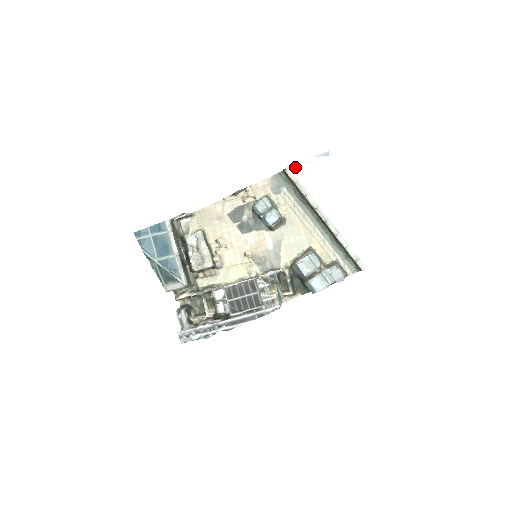
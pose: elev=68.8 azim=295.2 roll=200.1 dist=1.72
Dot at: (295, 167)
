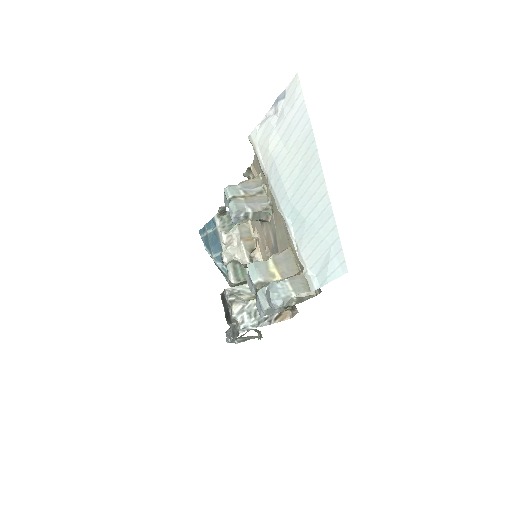
Dot at: (255, 132)
